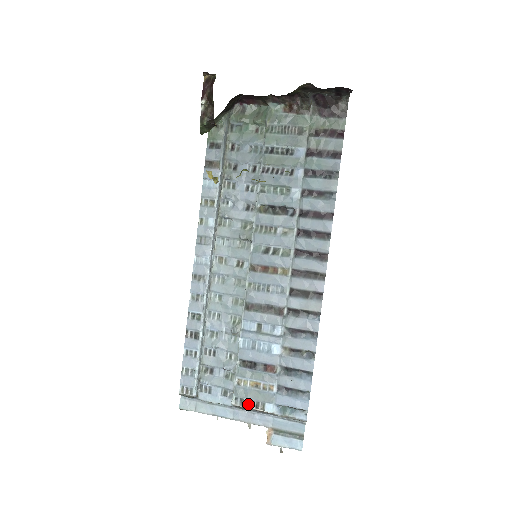
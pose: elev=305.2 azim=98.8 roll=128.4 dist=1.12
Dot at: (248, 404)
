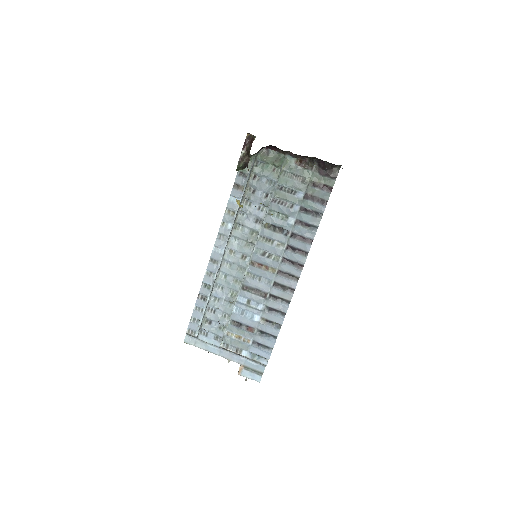
Dot at: (231, 348)
